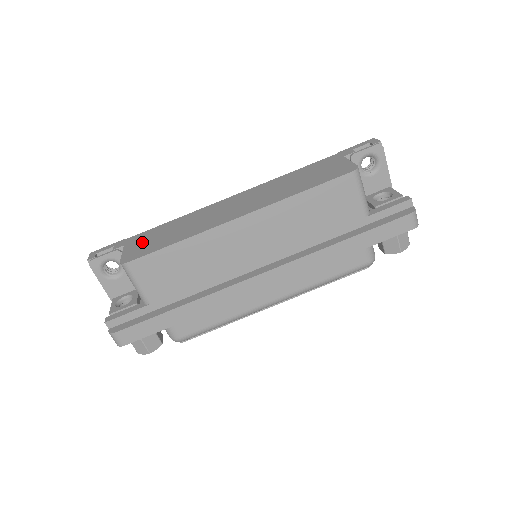
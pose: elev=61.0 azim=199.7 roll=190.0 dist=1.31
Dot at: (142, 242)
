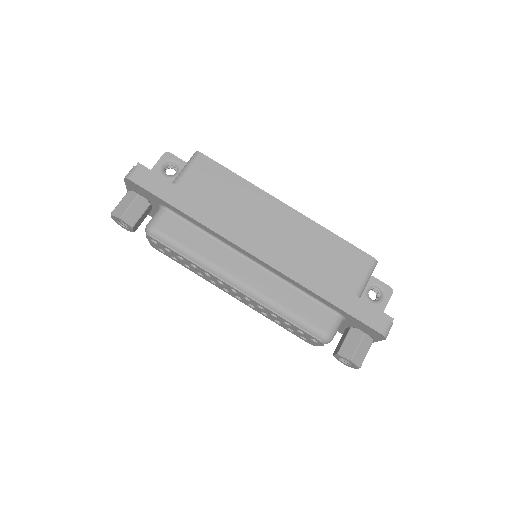
Dot at: occluded
